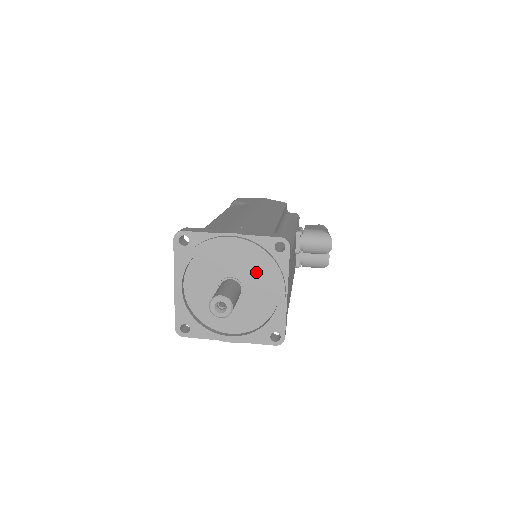
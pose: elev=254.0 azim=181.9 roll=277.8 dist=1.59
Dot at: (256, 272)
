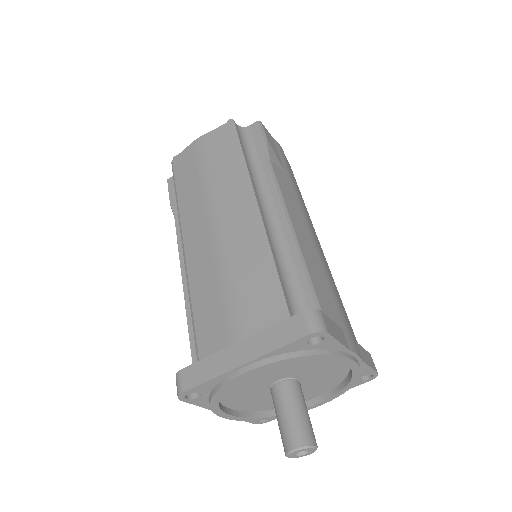
Dot at: (323, 383)
